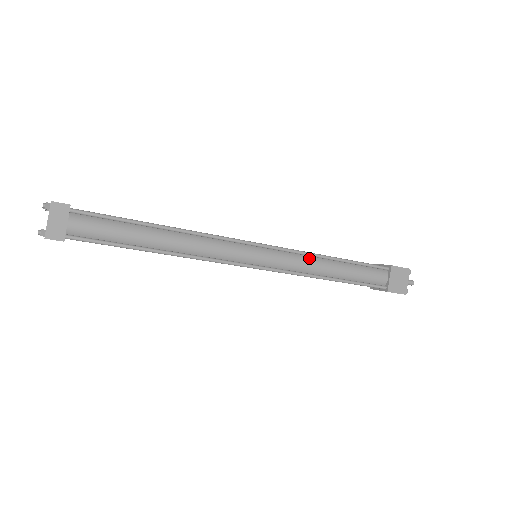
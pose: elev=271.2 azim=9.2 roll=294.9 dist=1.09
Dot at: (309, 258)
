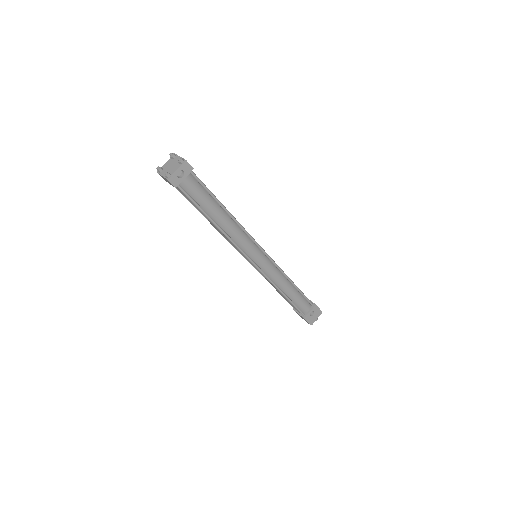
Dot at: occluded
